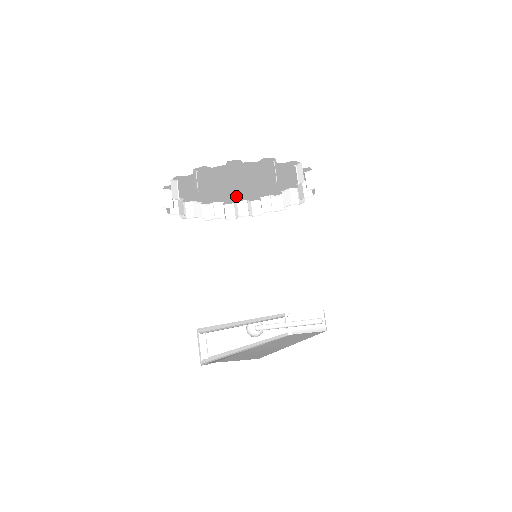
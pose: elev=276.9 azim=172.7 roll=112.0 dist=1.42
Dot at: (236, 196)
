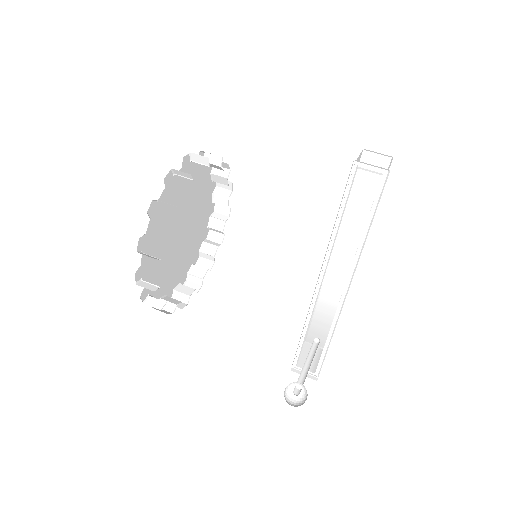
Dot at: (166, 276)
